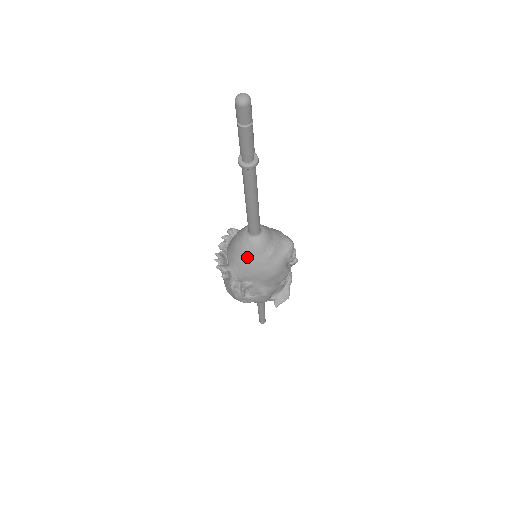
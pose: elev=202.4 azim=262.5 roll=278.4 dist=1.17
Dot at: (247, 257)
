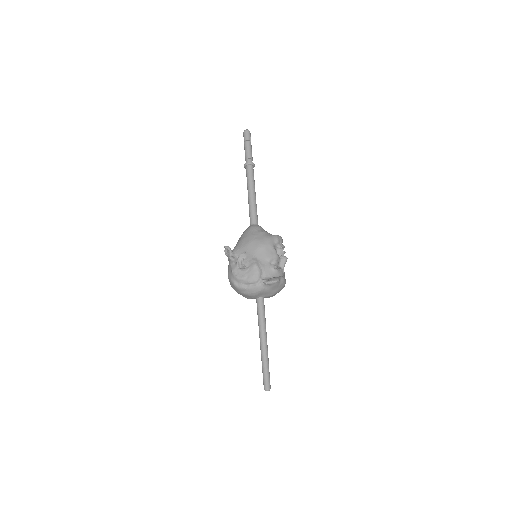
Dot at: (245, 235)
